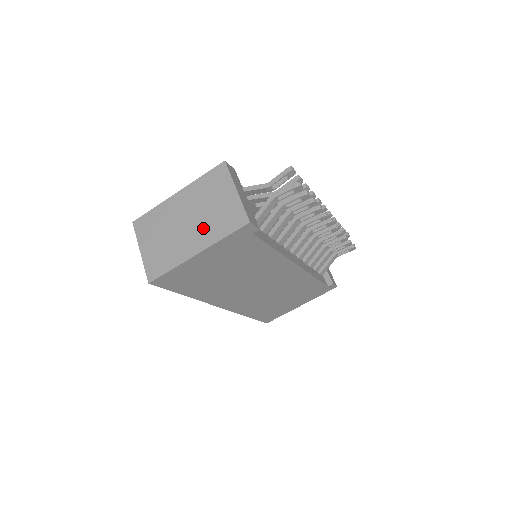
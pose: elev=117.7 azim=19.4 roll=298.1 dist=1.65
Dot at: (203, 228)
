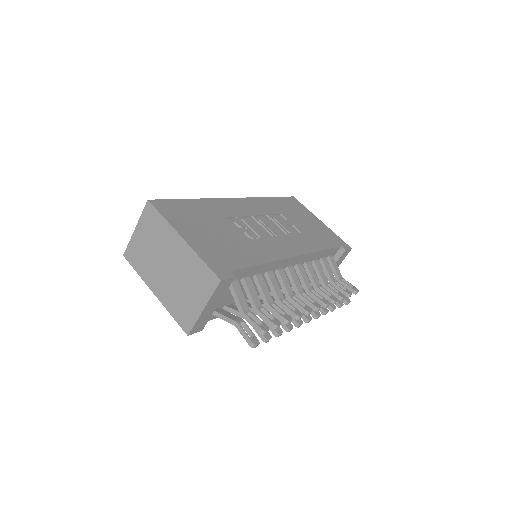
Dot at: (169, 289)
